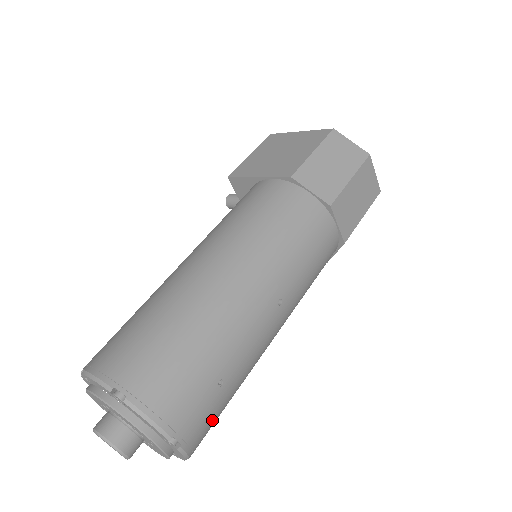
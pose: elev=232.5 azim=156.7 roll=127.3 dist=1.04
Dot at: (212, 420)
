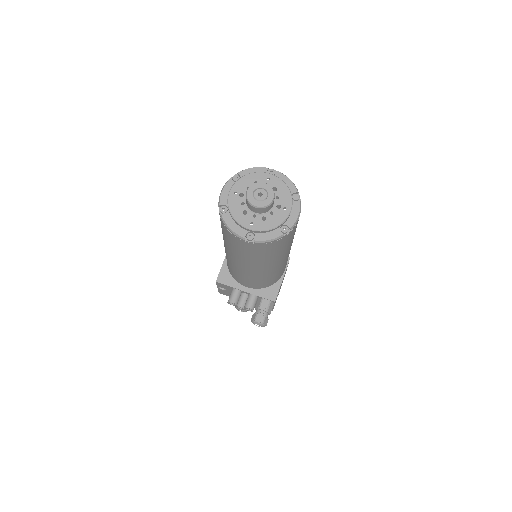
Dot at: occluded
